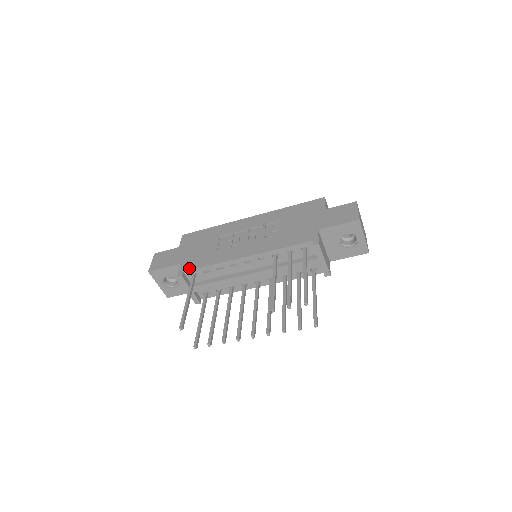
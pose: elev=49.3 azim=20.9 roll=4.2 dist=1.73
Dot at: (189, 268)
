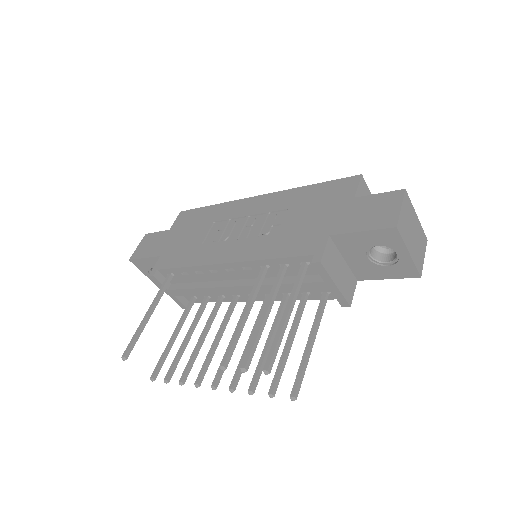
Dot at: (164, 266)
